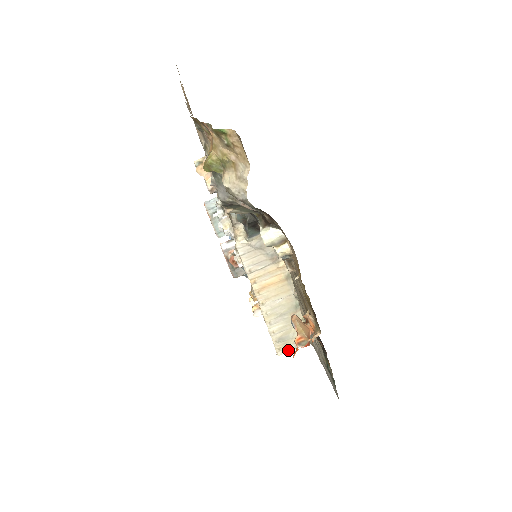
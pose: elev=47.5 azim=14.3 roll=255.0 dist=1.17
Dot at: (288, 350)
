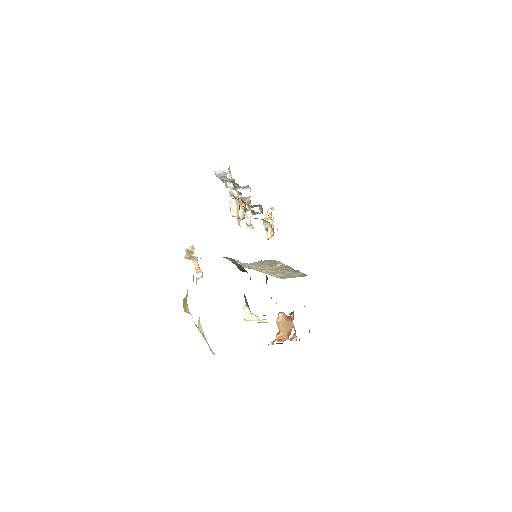
Dot at: (289, 277)
